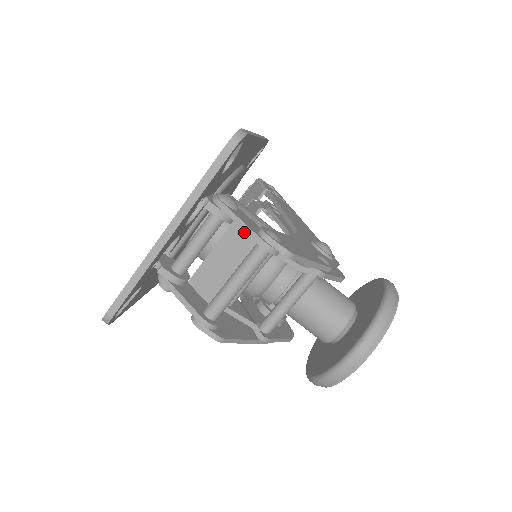
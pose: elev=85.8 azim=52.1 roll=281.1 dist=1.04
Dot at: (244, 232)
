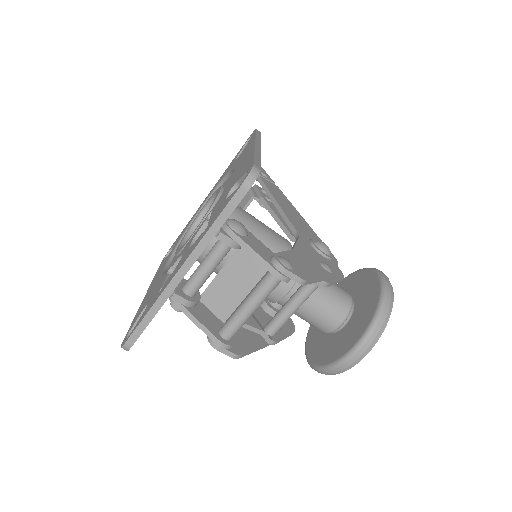
Dot at: occluded
